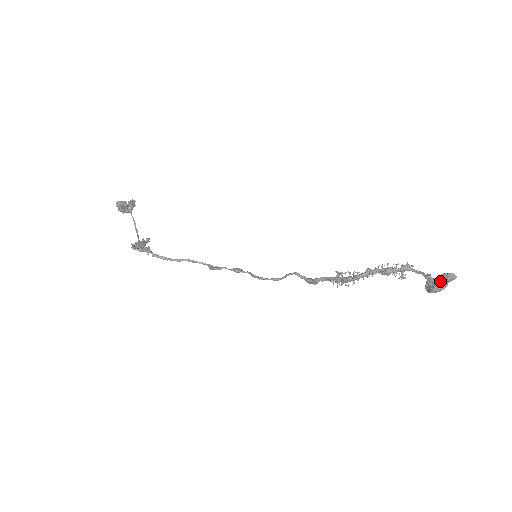
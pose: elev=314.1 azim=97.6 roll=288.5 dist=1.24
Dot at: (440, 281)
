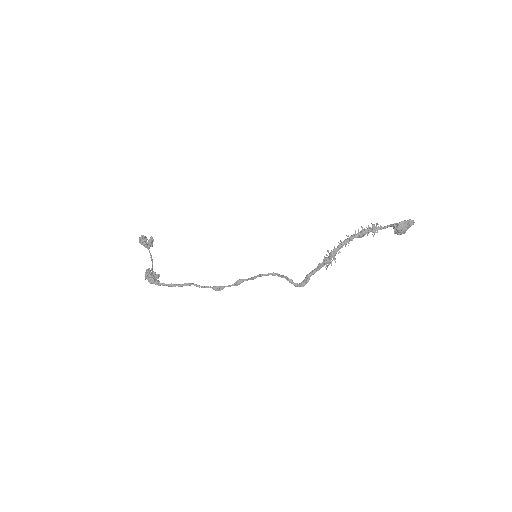
Dot at: (403, 221)
